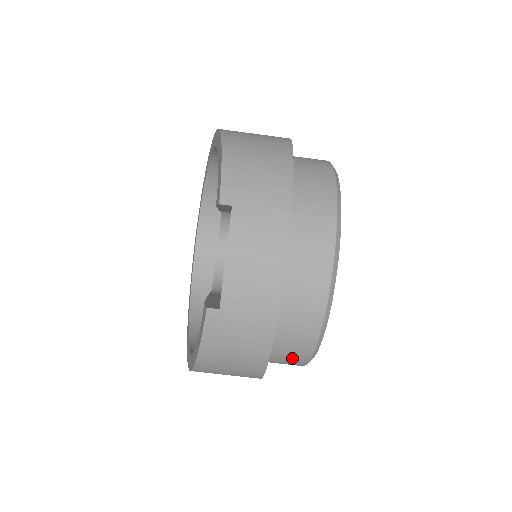
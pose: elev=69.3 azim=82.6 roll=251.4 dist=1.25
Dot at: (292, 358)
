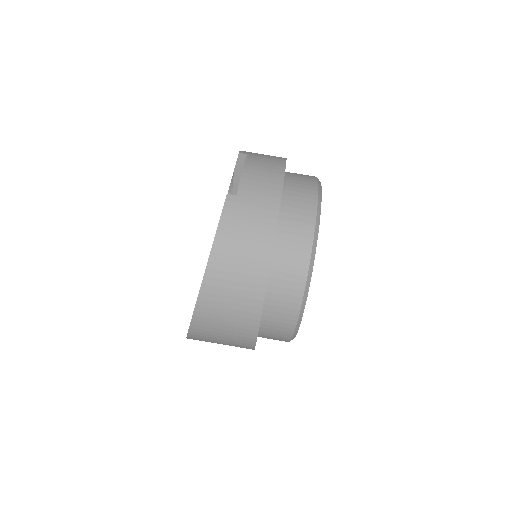
Dot at: (291, 275)
